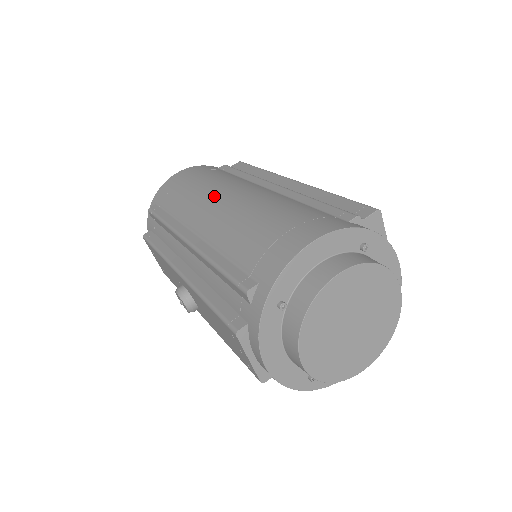
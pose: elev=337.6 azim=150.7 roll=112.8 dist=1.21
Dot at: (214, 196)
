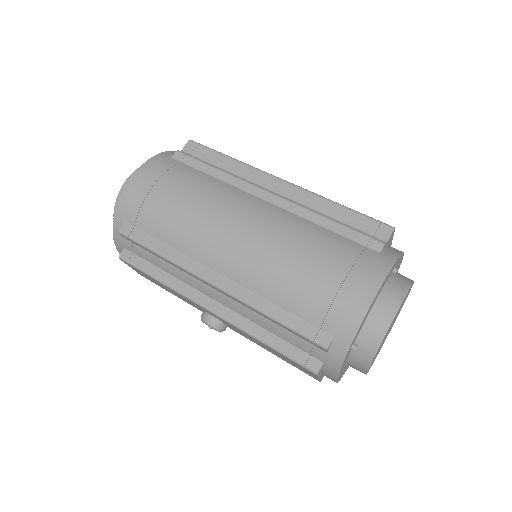
Dot at: (219, 226)
